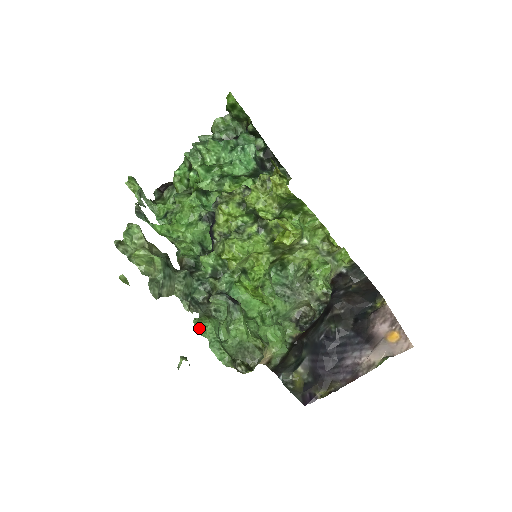
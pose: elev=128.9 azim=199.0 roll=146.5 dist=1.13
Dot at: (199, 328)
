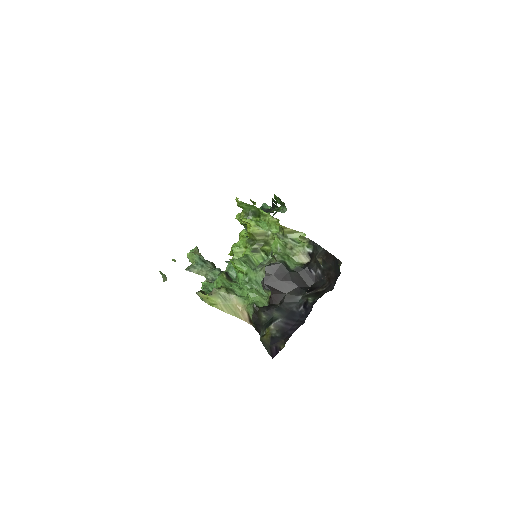
Dot at: (202, 286)
